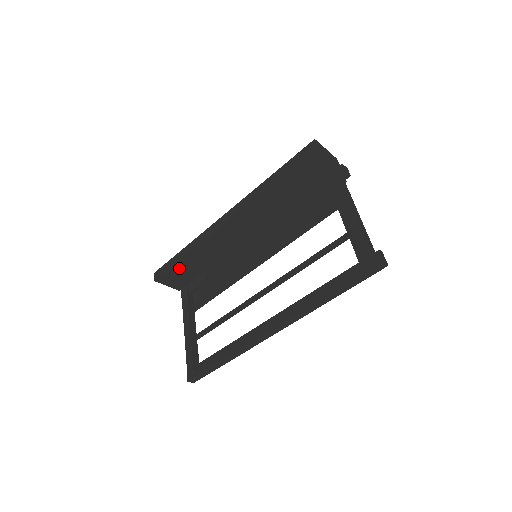
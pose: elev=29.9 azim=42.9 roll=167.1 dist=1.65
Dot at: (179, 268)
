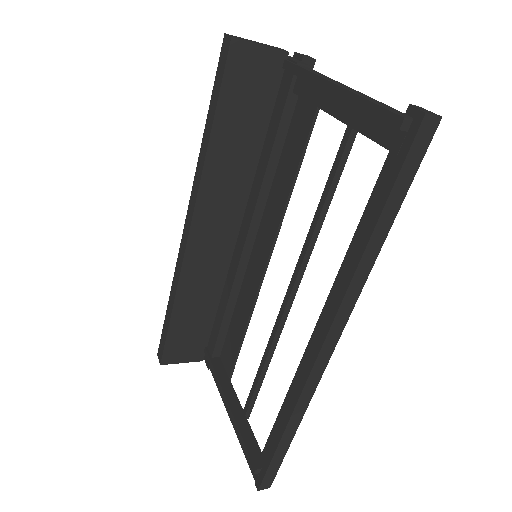
Dot at: (178, 331)
